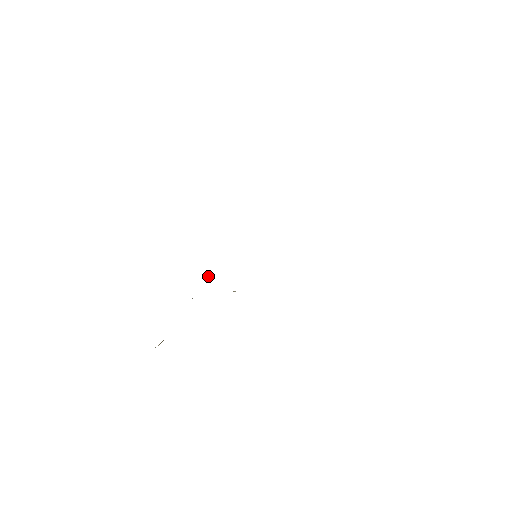
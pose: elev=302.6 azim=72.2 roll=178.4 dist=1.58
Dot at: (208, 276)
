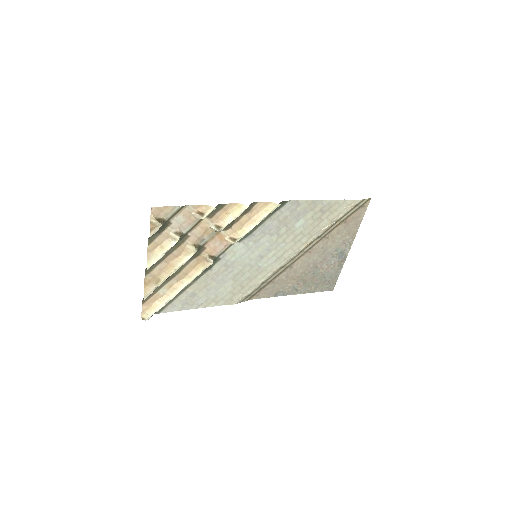
Dot at: (212, 258)
